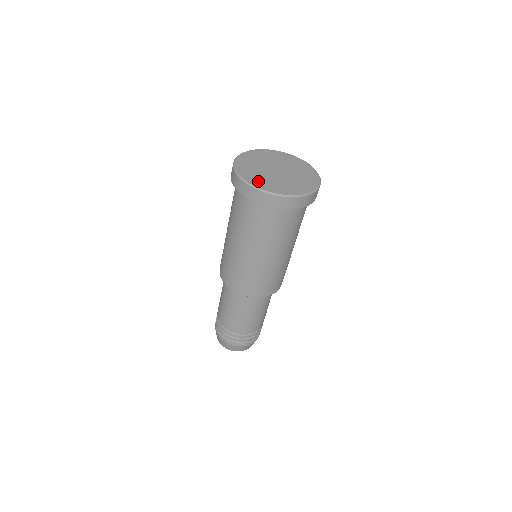
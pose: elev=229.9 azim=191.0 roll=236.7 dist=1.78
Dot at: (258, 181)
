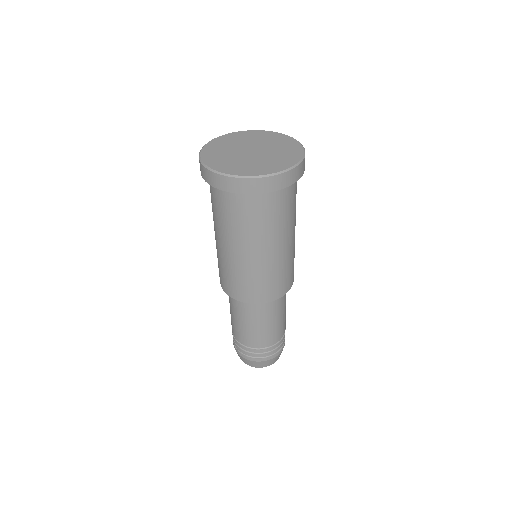
Dot at: (212, 153)
